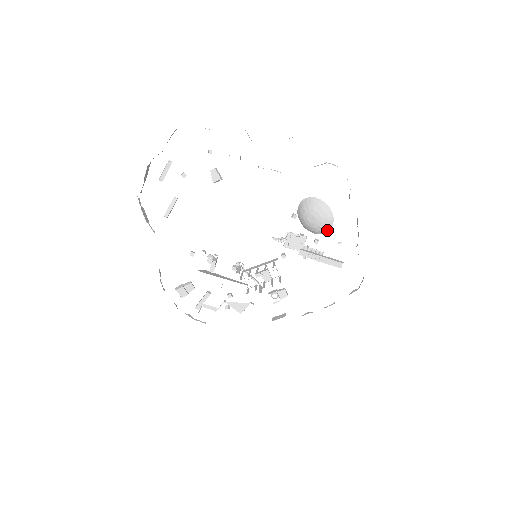
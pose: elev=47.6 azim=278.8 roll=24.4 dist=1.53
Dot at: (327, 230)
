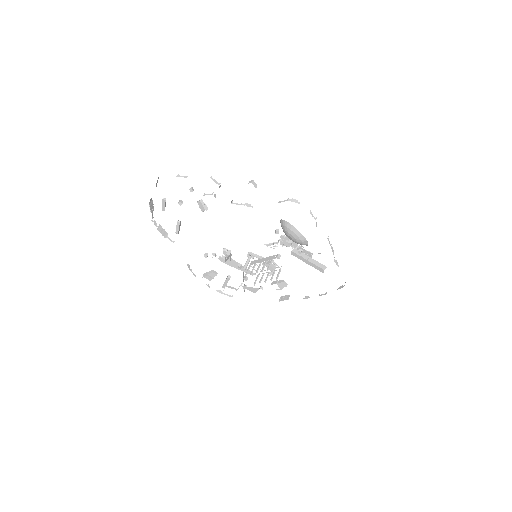
Dot at: (306, 245)
